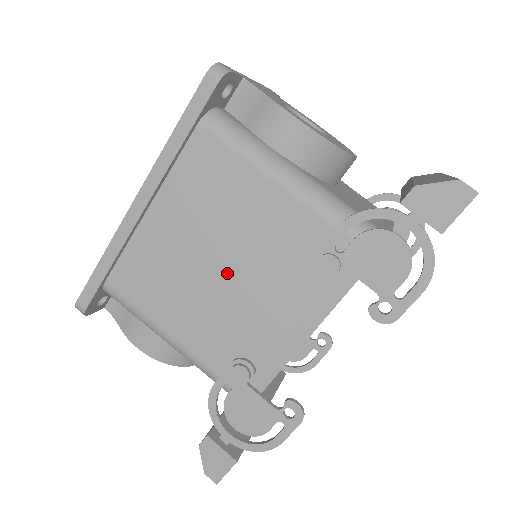
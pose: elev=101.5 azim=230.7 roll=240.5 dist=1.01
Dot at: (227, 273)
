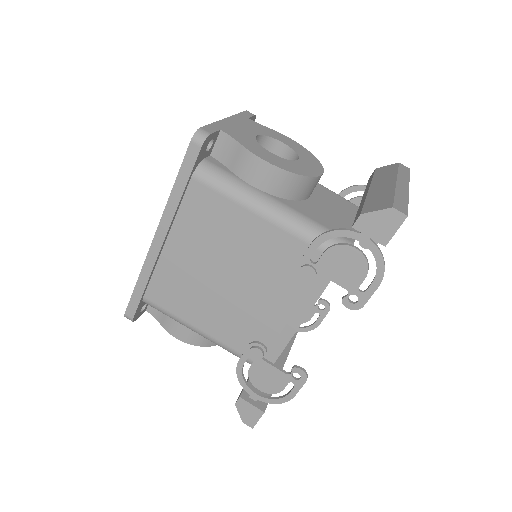
Dot at: (234, 283)
